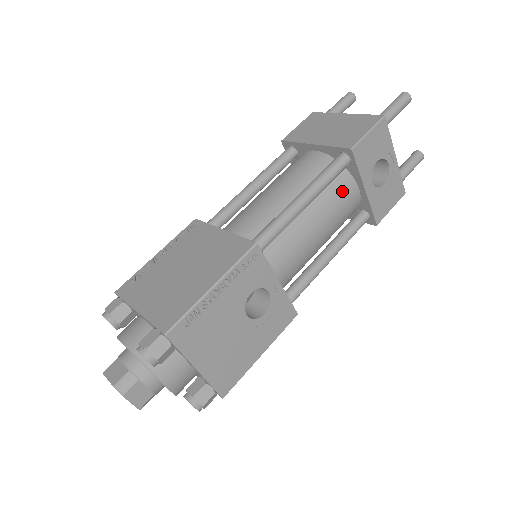
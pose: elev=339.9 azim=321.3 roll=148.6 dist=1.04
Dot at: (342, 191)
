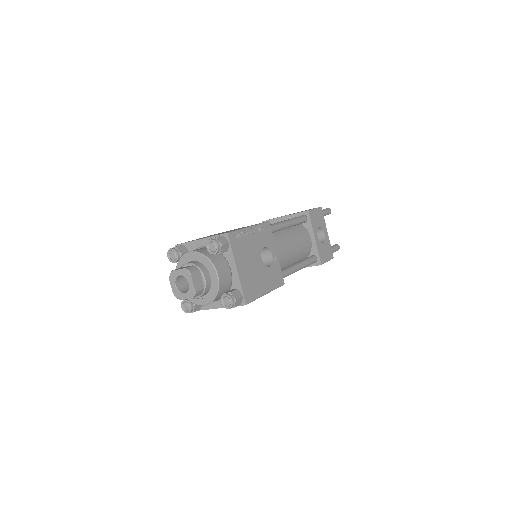
Dot at: (303, 234)
